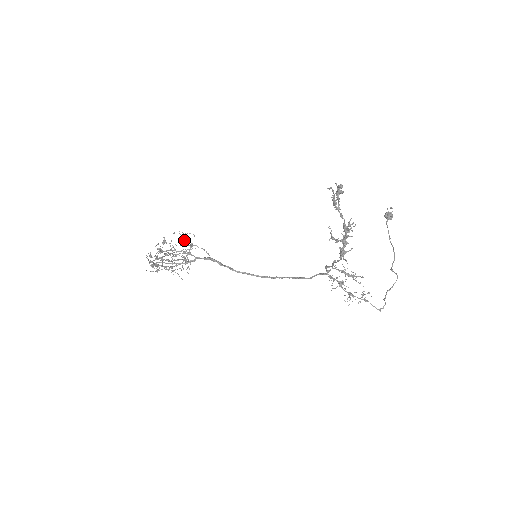
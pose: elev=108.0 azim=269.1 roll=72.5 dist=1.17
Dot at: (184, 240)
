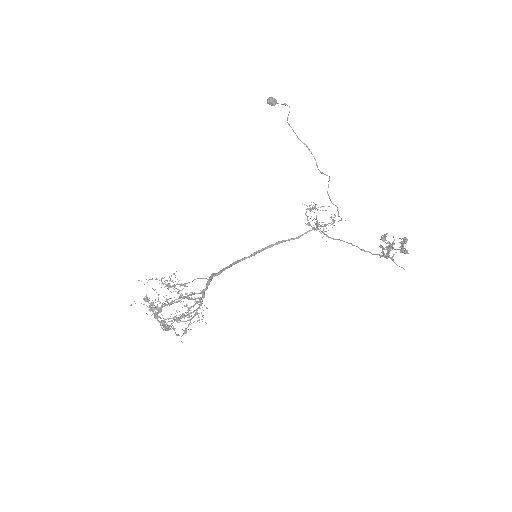
Dot at: (171, 286)
